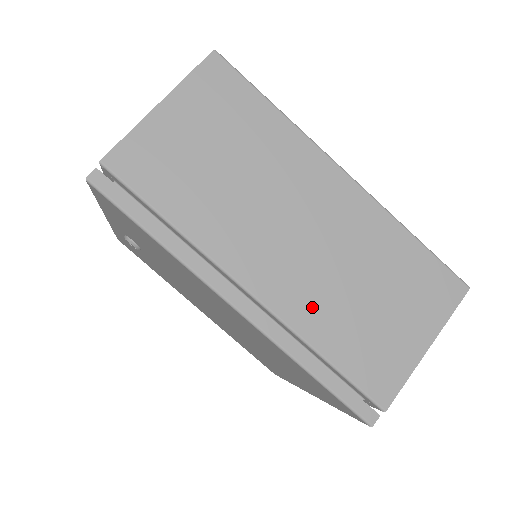
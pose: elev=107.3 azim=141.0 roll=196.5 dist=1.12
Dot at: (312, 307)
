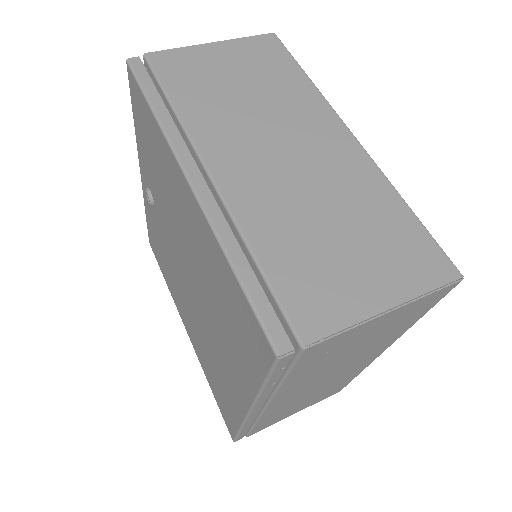
Dot at: (266, 211)
